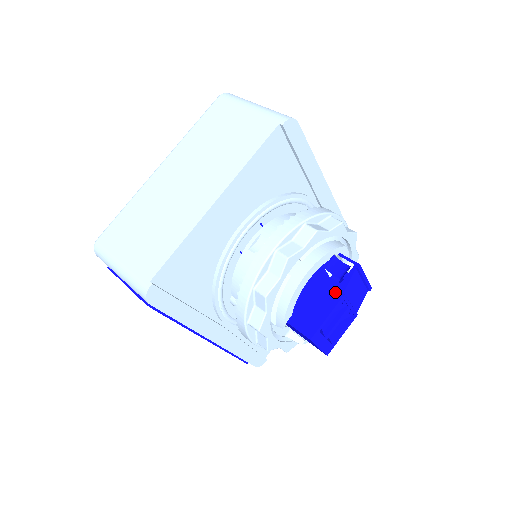
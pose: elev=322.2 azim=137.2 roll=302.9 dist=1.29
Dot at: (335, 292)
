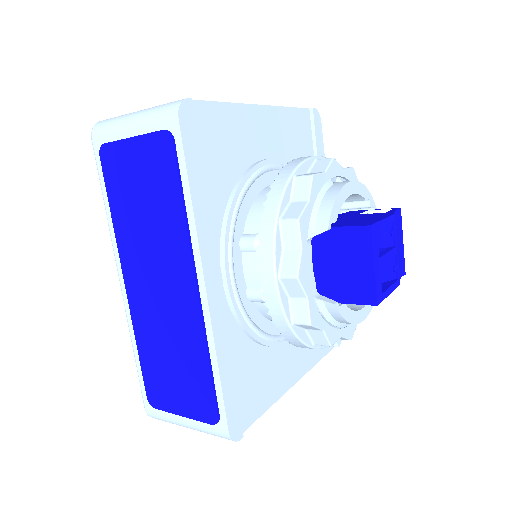
Dot at: (382, 214)
